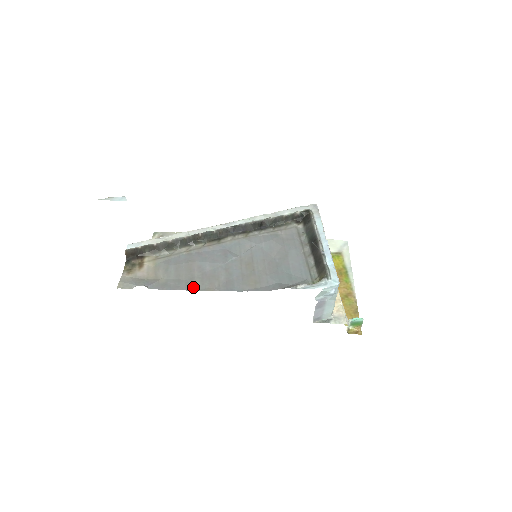
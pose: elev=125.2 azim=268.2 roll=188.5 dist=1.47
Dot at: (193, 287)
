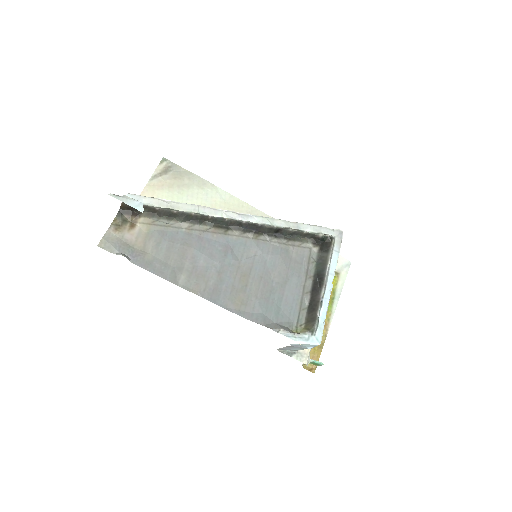
Dot at: (178, 280)
